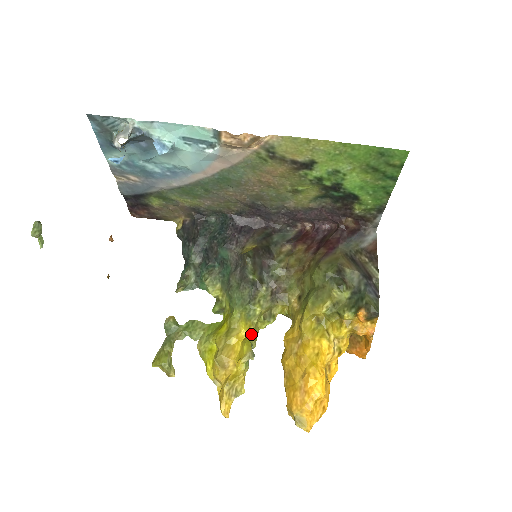
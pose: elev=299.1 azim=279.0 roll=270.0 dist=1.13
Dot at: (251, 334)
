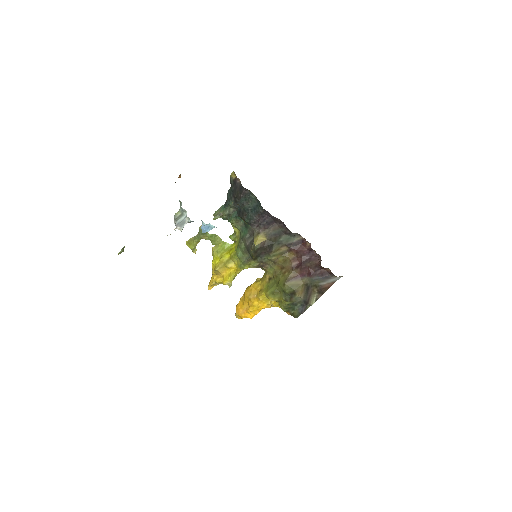
Dot at: occluded
